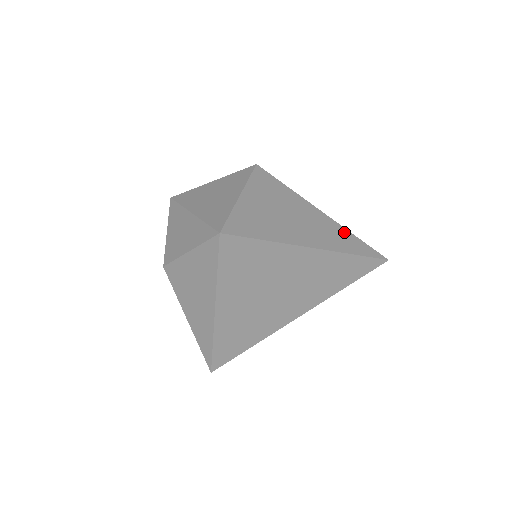
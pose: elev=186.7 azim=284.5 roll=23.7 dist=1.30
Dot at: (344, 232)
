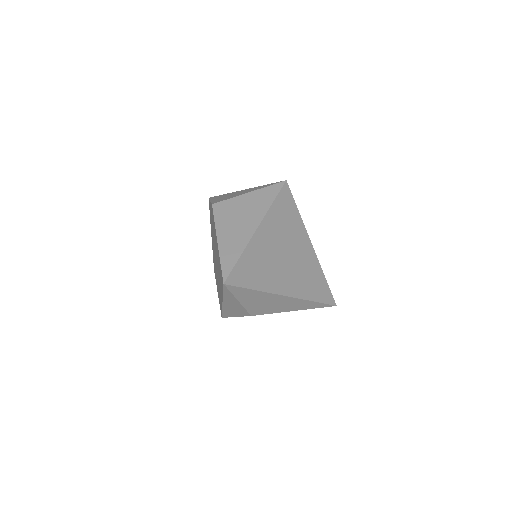
Dot at: occluded
